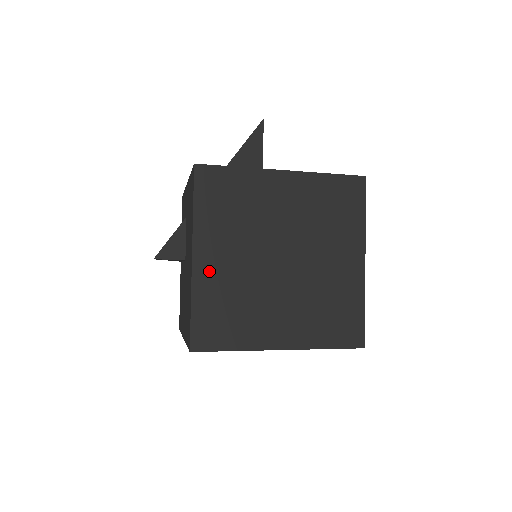
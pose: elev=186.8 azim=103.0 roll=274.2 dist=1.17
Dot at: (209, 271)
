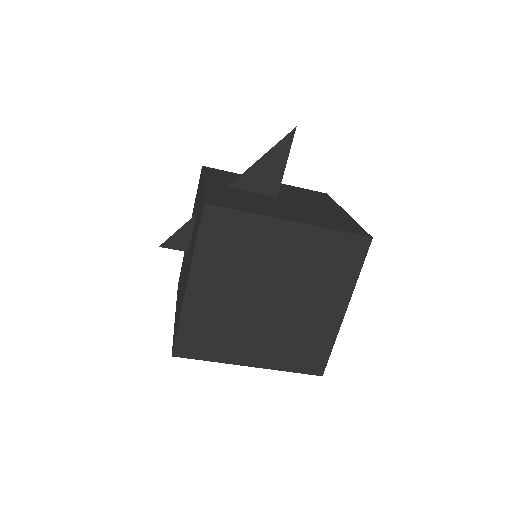
Dot at: (200, 299)
